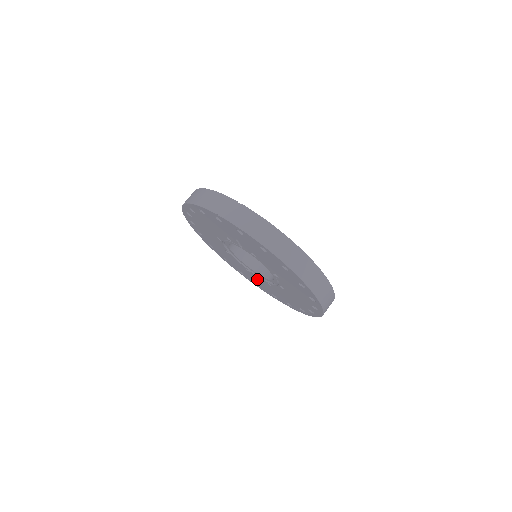
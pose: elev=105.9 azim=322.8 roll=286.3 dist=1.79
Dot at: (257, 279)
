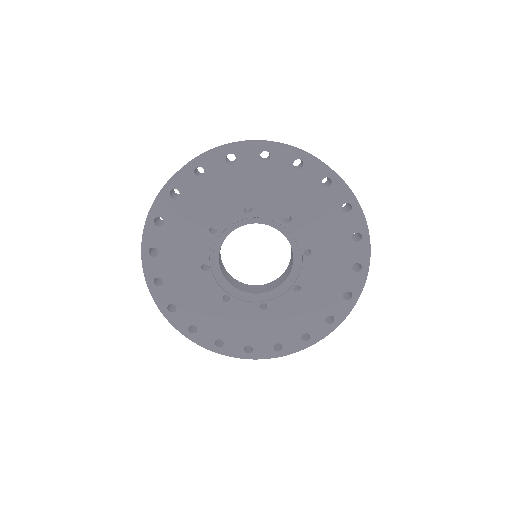
Dot at: (316, 281)
